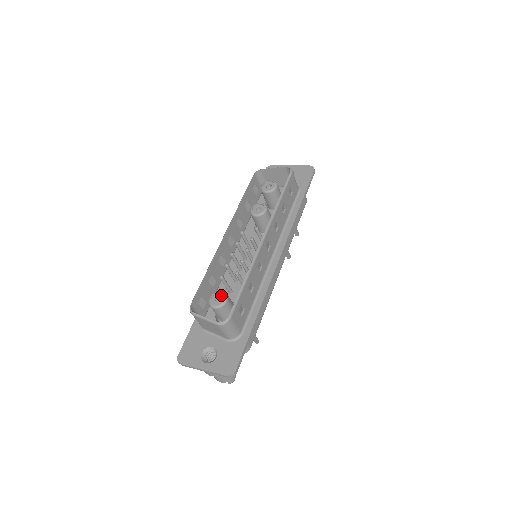
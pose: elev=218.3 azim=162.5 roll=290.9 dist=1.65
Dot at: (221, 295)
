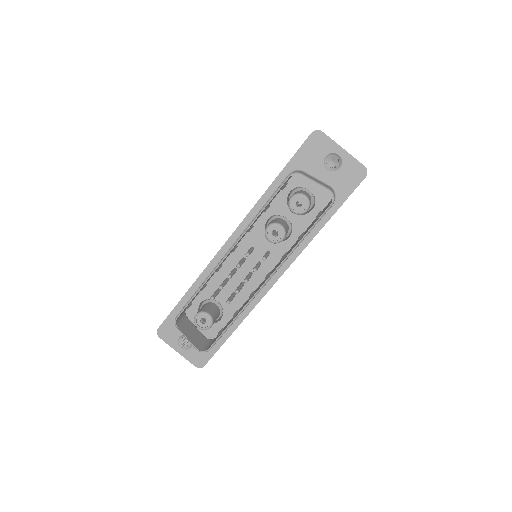
Dot at: (207, 319)
